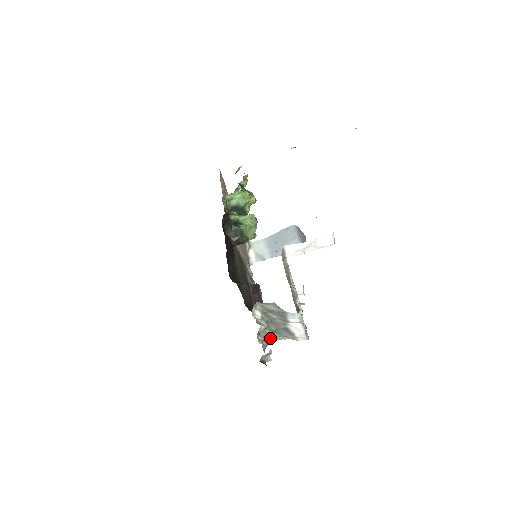
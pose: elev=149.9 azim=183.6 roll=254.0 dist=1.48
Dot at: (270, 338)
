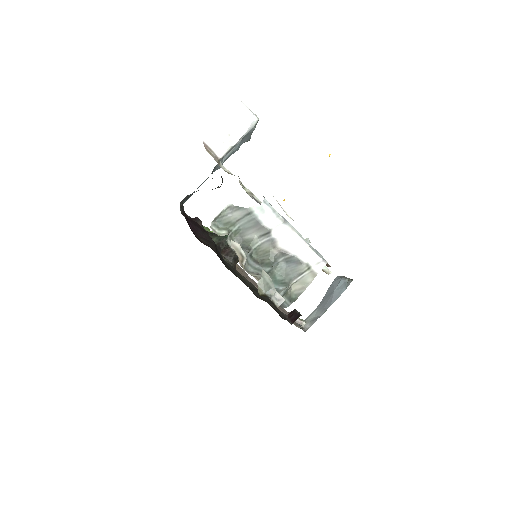
Dot at: (279, 287)
